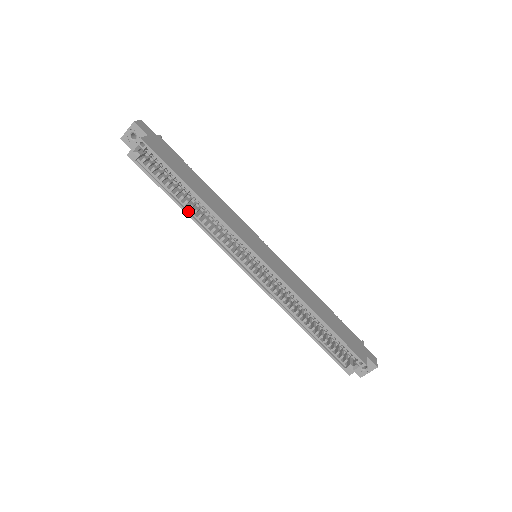
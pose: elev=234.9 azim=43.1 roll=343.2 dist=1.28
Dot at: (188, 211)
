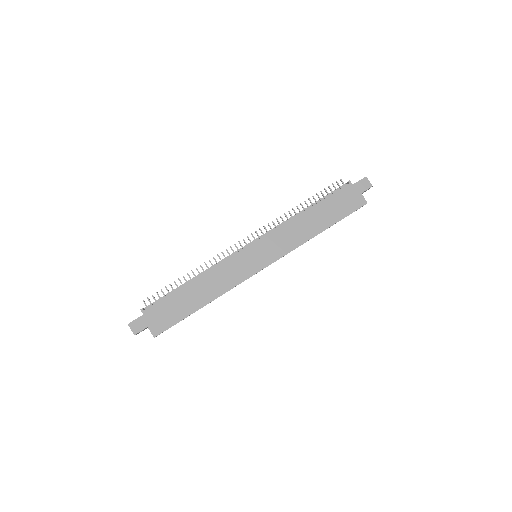
Dot at: occluded
